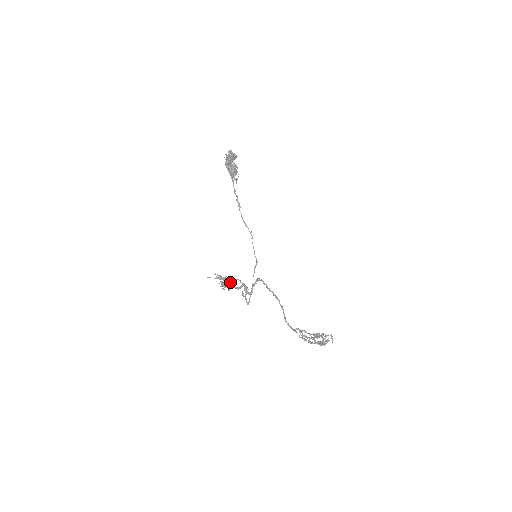
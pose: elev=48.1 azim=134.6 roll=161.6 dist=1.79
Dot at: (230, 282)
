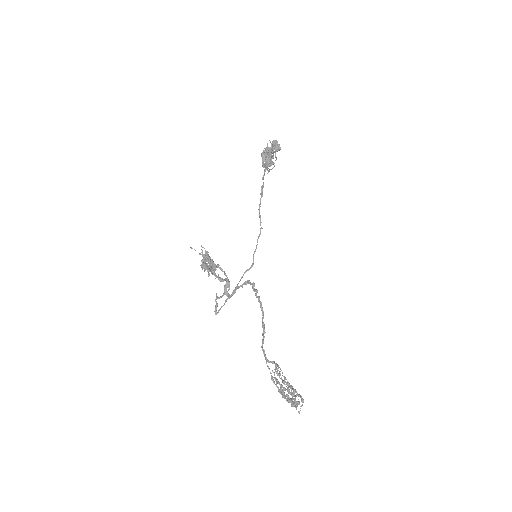
Dot at: (216, 265)
